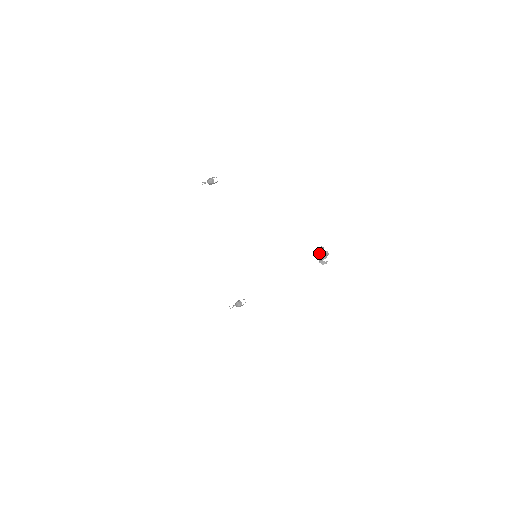
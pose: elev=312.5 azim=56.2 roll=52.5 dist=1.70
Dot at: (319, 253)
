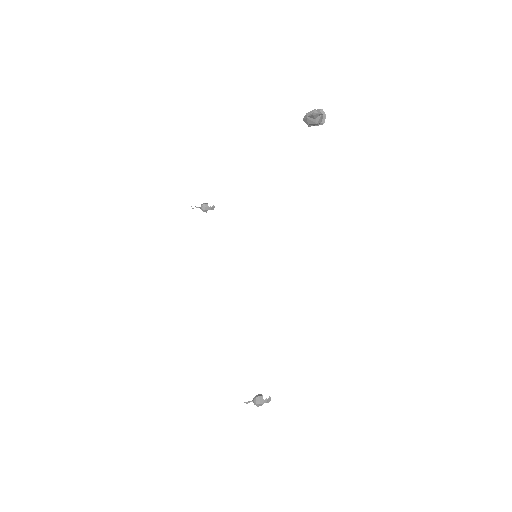
Dot at: (308, 112)
